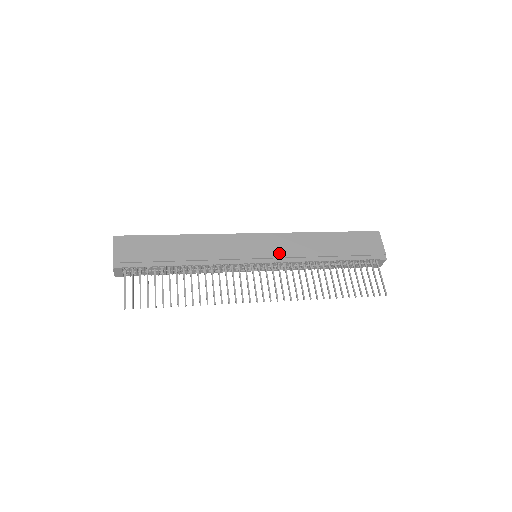
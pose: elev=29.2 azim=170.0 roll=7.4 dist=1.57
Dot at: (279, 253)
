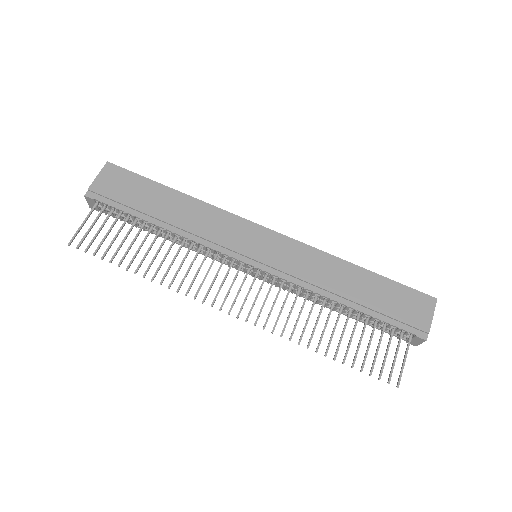
Dot at: (283, 265)
